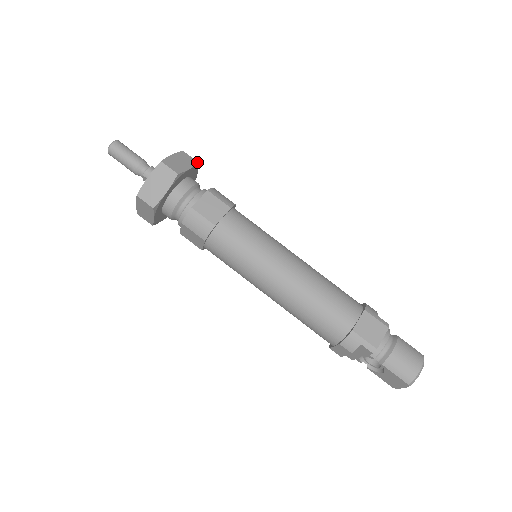
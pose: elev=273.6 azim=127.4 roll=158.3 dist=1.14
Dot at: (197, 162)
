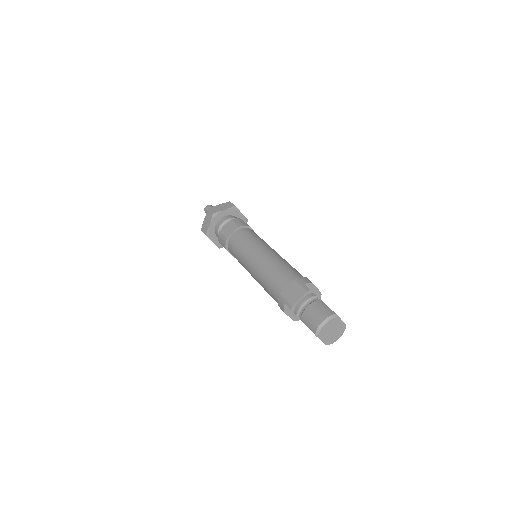
Dot at: (234, 206)
